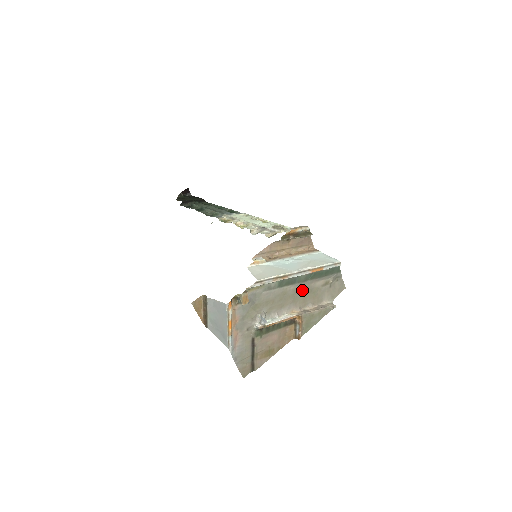
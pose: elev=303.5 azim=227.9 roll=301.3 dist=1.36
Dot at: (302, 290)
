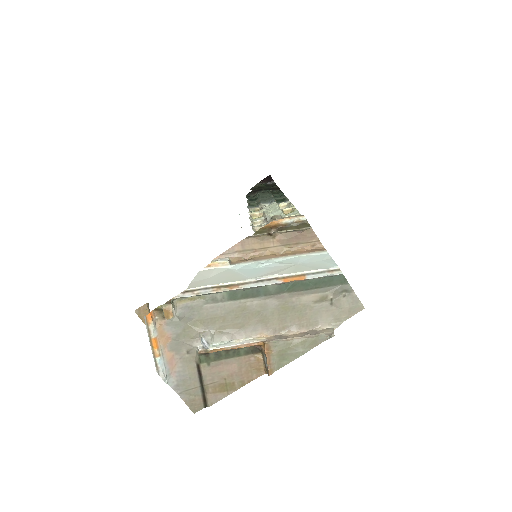
Dot at: (275, 306)
